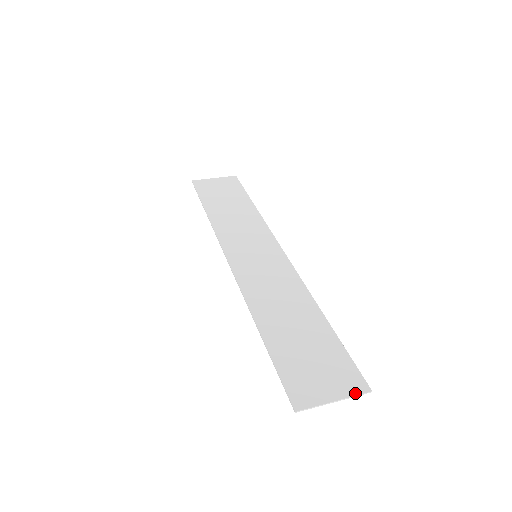
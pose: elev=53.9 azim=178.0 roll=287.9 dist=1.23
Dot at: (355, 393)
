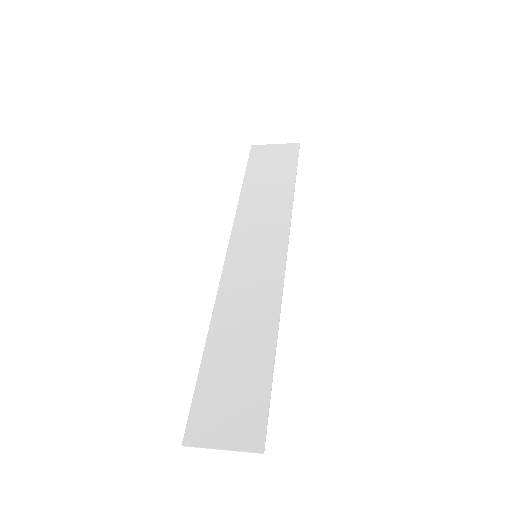
Dot at: (246, 449)
